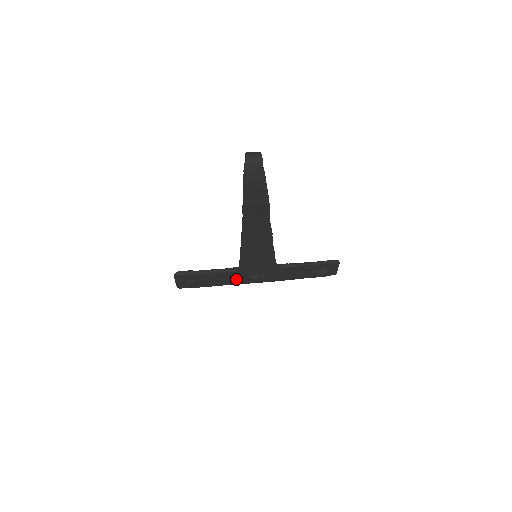
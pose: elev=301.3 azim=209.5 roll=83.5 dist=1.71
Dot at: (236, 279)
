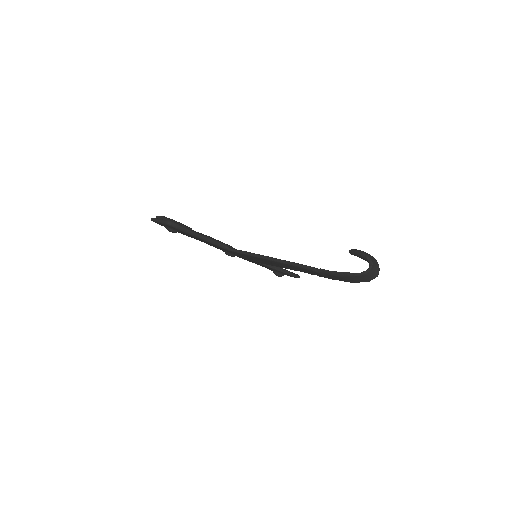
Dot at: occluded
